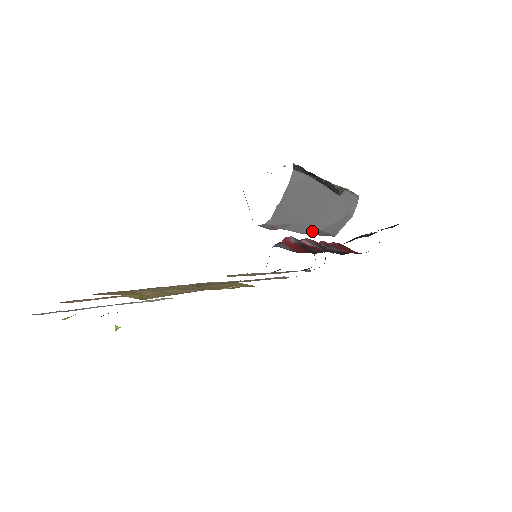
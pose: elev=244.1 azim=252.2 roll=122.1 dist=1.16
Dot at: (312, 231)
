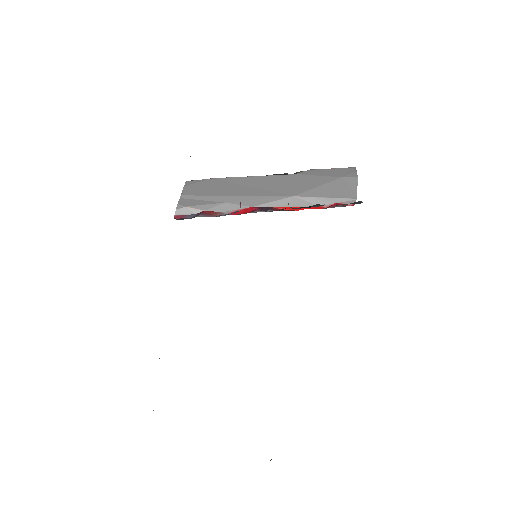
Dot at: (275, 201)
